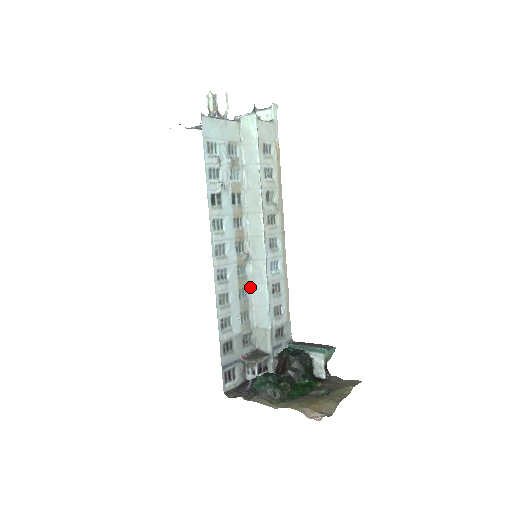
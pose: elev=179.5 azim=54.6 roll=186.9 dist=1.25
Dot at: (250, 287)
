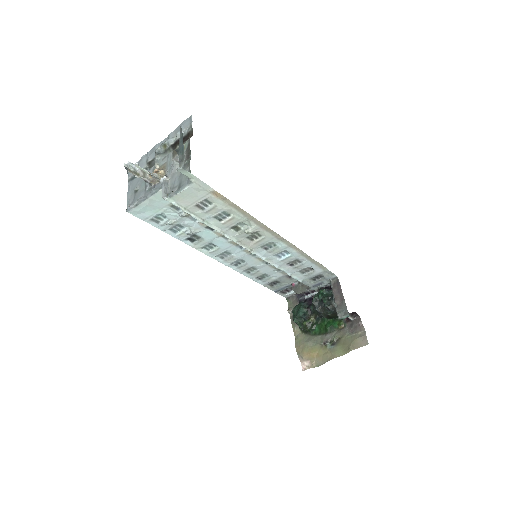
Dot at: occluded
